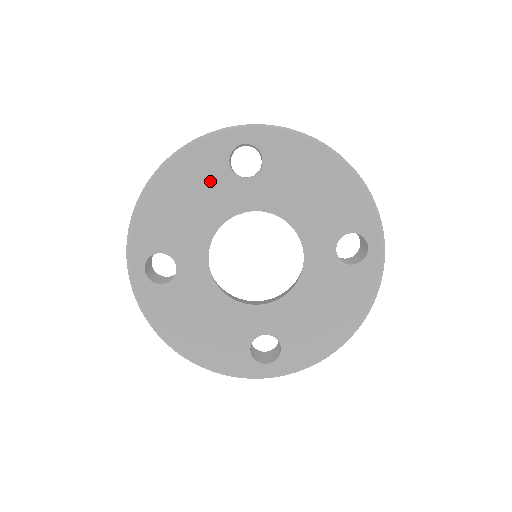
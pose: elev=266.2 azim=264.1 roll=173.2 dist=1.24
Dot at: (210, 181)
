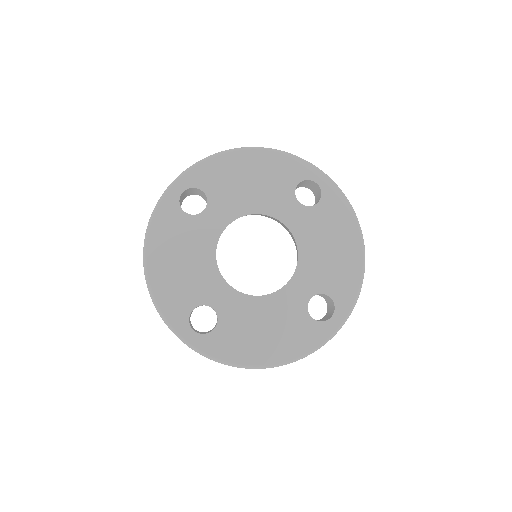
Dot at: (183, 234)
